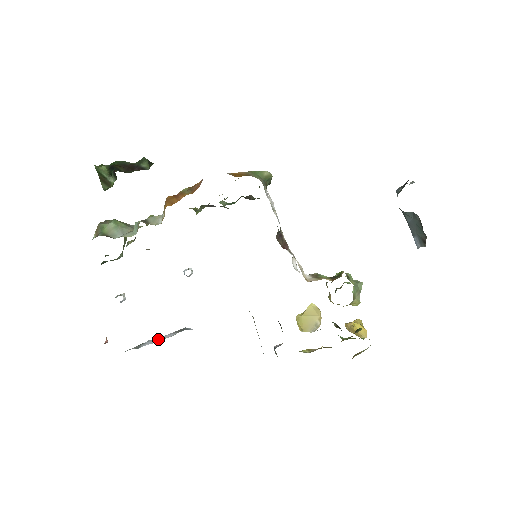
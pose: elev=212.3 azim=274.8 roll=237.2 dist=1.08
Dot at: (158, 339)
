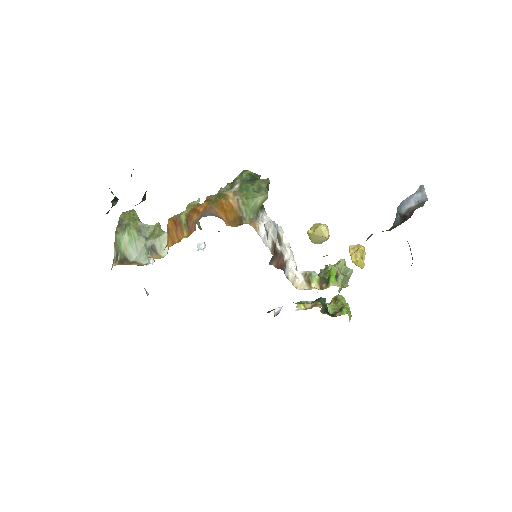
Dot at: occluded
